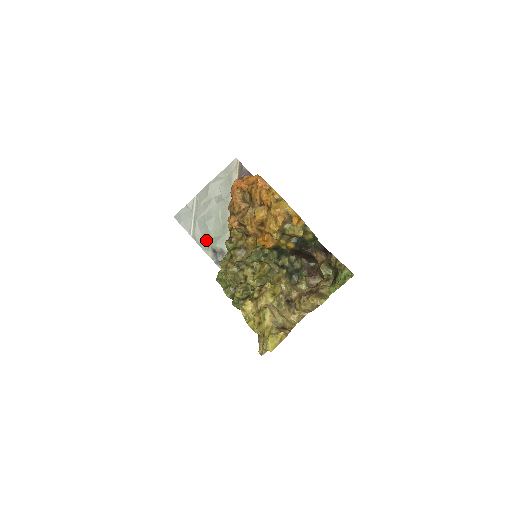
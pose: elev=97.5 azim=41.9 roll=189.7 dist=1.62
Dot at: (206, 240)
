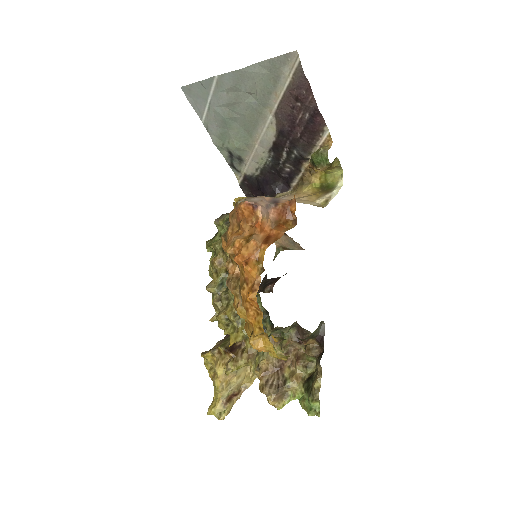
Dot at: (222, 137)
